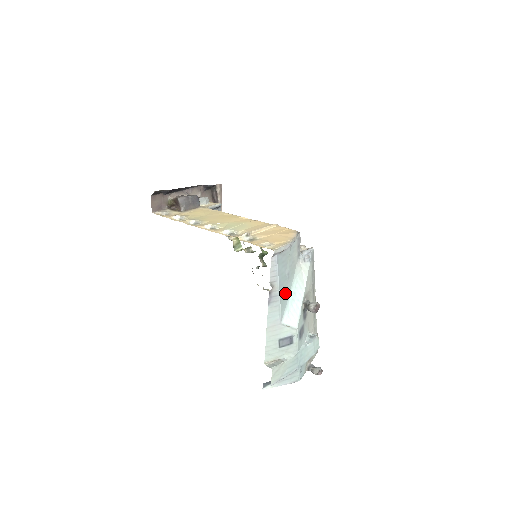
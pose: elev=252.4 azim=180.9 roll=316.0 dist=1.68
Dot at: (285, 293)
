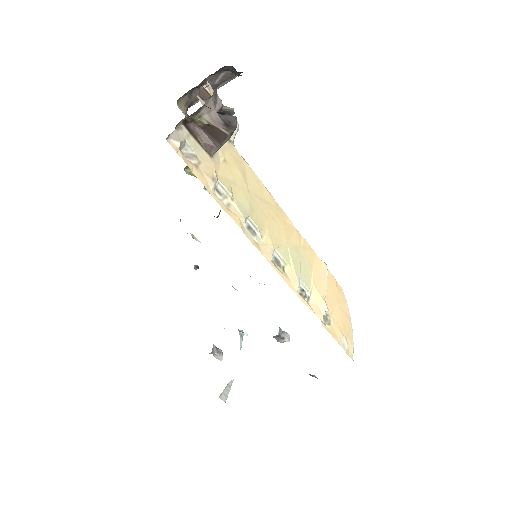
Dot at: occluded
